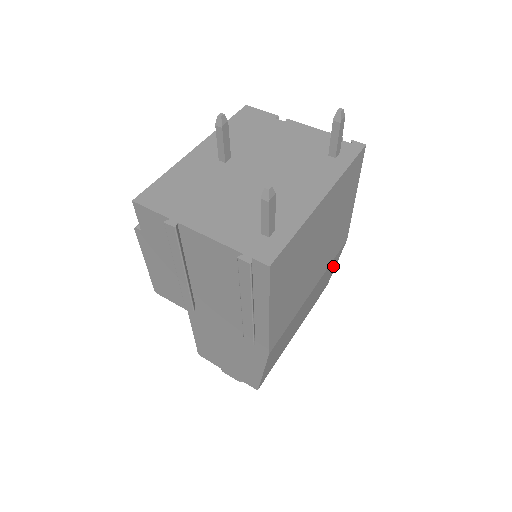
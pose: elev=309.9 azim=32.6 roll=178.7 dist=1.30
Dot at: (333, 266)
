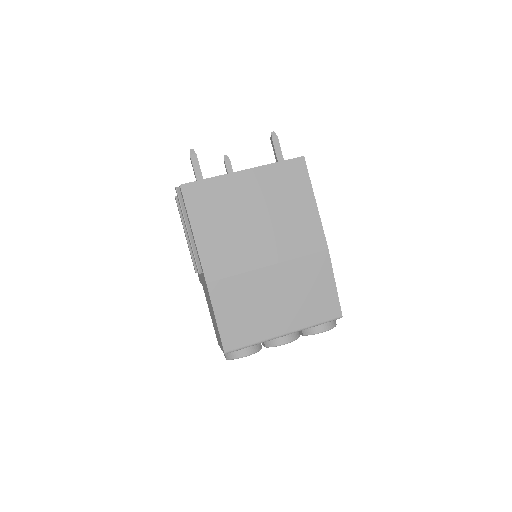
Dot at: (323, 277)
